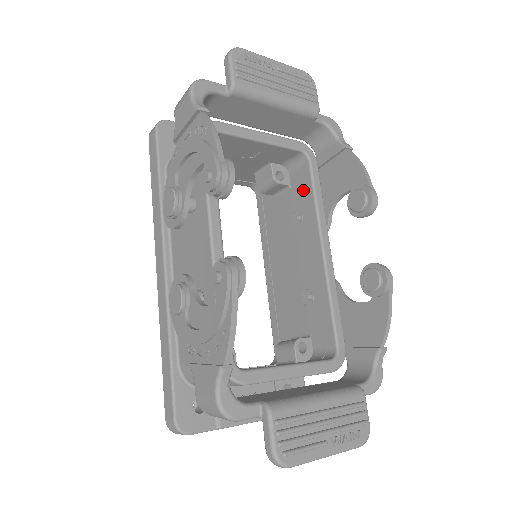
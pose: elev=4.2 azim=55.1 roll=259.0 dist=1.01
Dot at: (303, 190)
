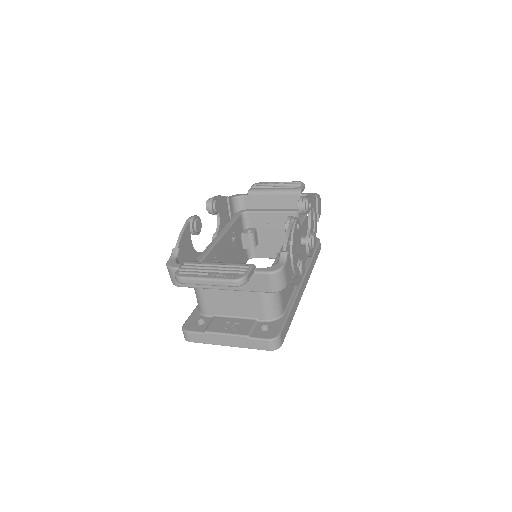
Dot at: occluded
